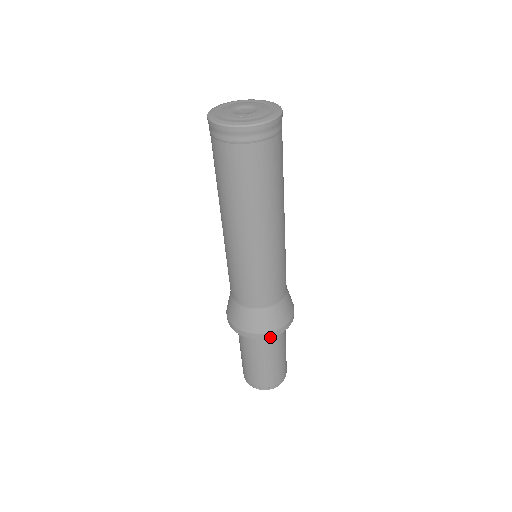
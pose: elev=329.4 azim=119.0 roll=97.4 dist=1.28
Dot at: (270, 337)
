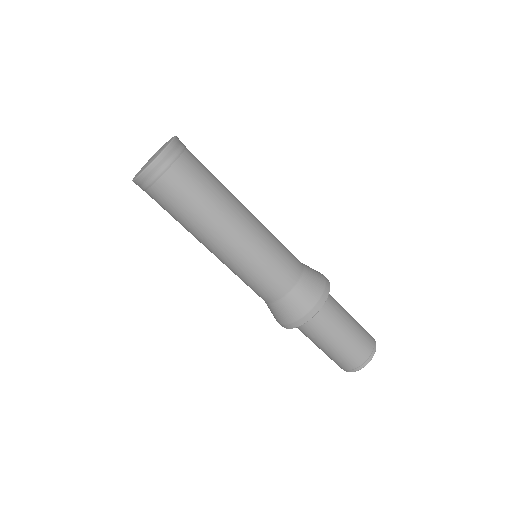
Dot at: (303, 323)
